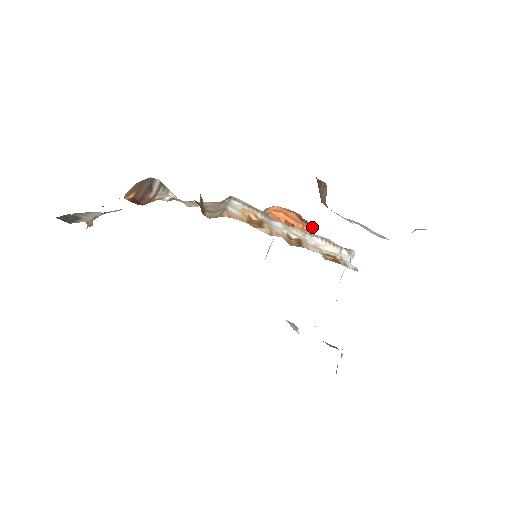
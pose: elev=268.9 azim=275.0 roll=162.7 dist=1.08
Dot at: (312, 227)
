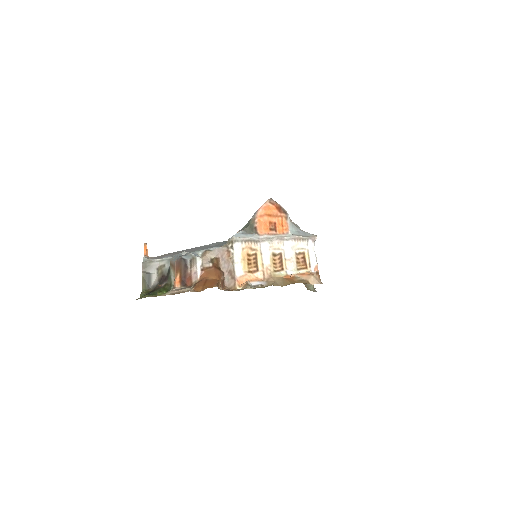
Dot at: (288, 214)
